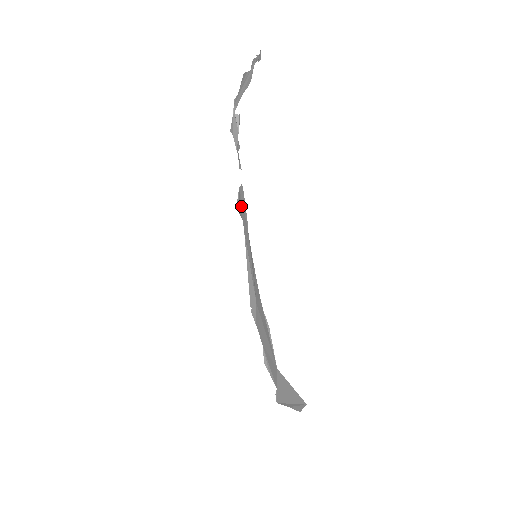
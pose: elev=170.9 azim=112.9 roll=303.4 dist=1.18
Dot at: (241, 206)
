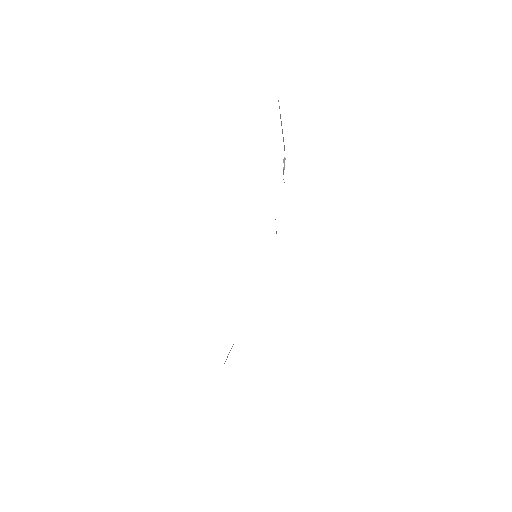
Dot at: occluded
